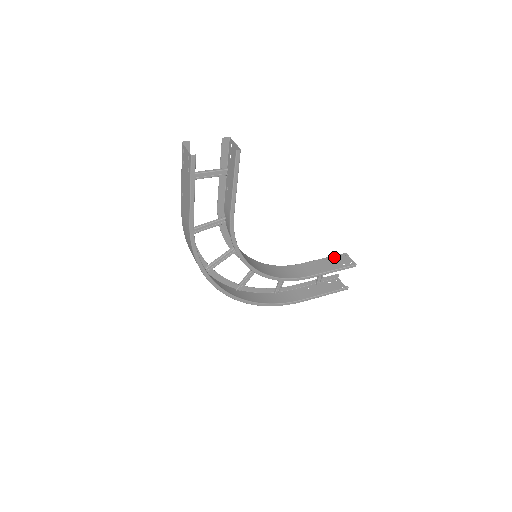
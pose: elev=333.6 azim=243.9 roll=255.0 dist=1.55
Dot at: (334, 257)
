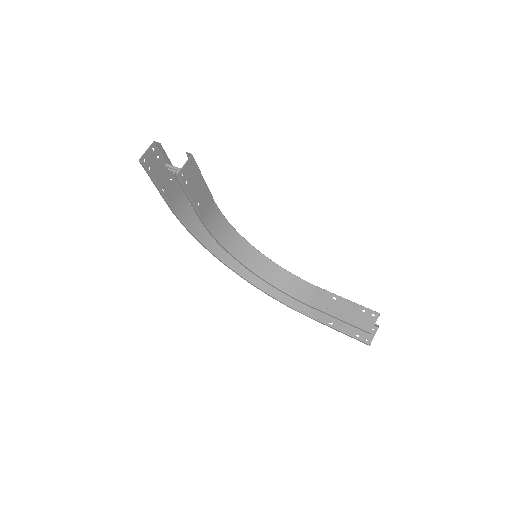
Dot at: (360, 308)
